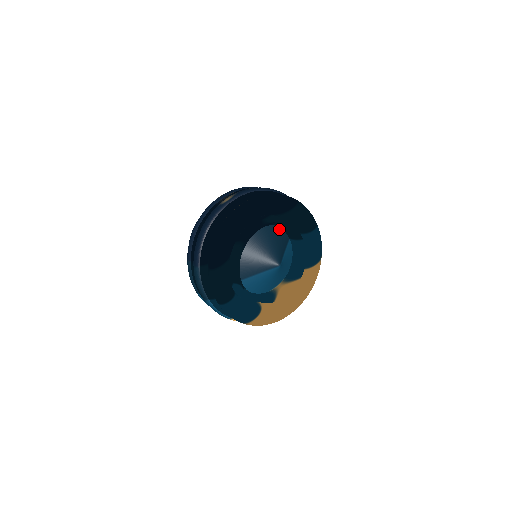
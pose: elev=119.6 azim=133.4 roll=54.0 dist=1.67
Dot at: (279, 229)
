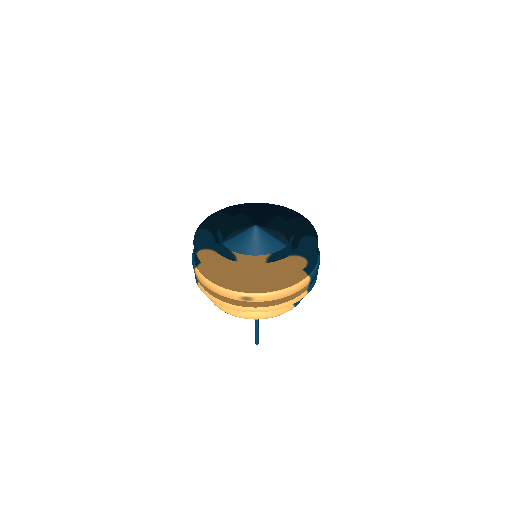
Dot at: (284, 236)
